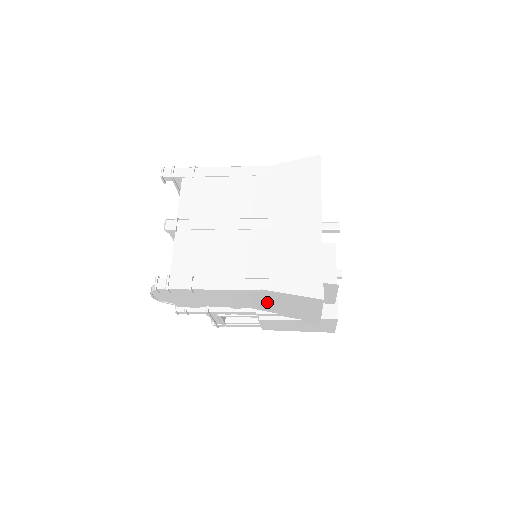
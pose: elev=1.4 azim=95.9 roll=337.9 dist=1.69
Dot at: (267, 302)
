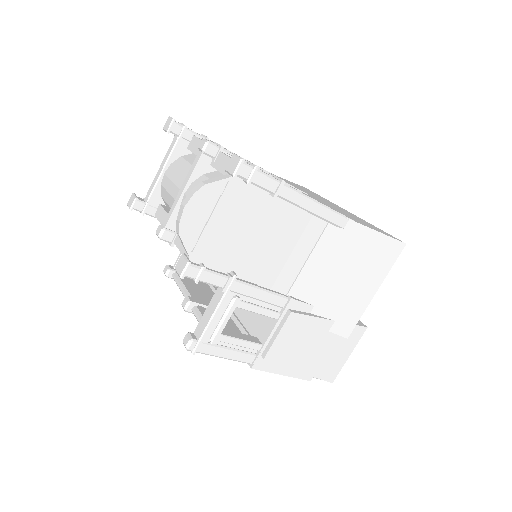
Dot at: (325, 263)
